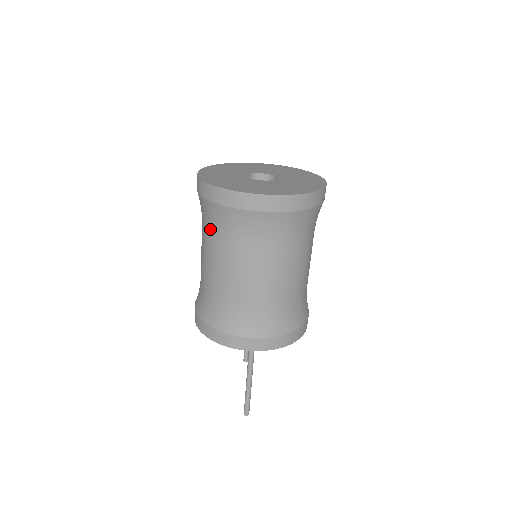
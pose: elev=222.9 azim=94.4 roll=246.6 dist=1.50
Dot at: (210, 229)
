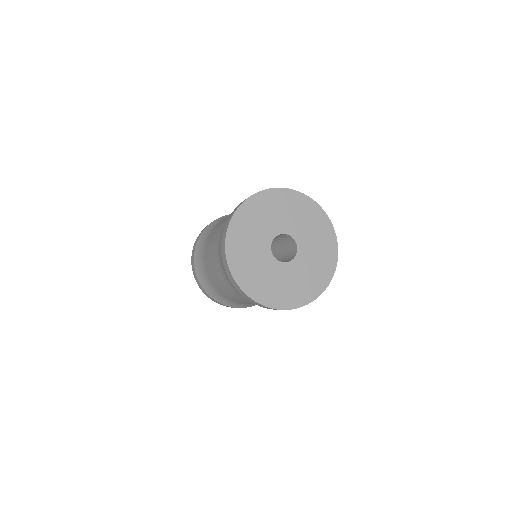
Dot at: (225, 278)
